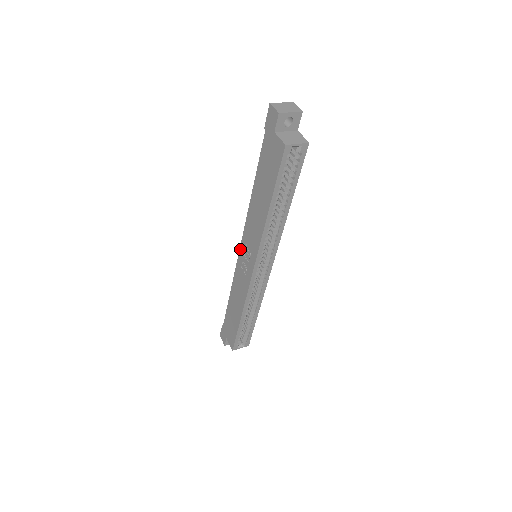
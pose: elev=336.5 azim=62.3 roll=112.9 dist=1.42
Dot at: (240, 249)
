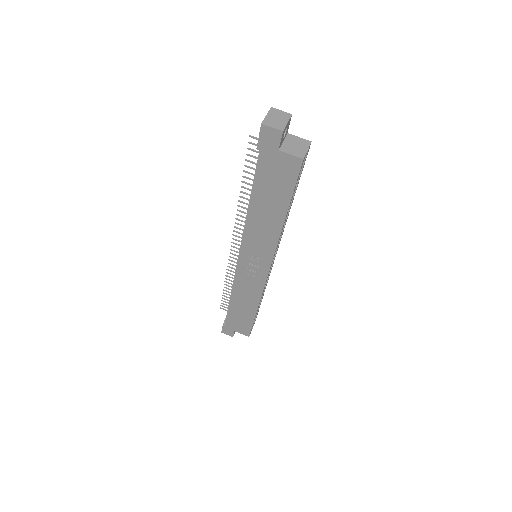
Dot at: (239, 260)
